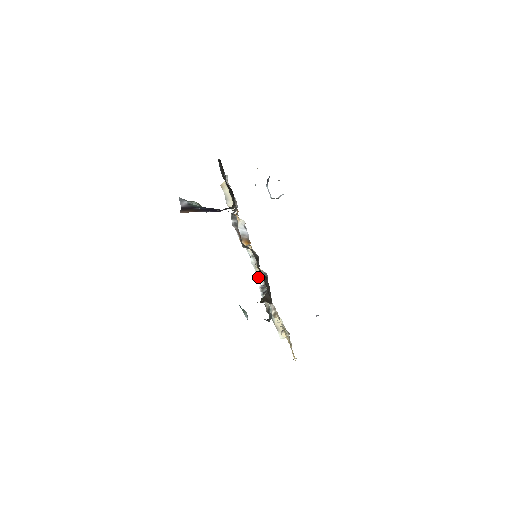
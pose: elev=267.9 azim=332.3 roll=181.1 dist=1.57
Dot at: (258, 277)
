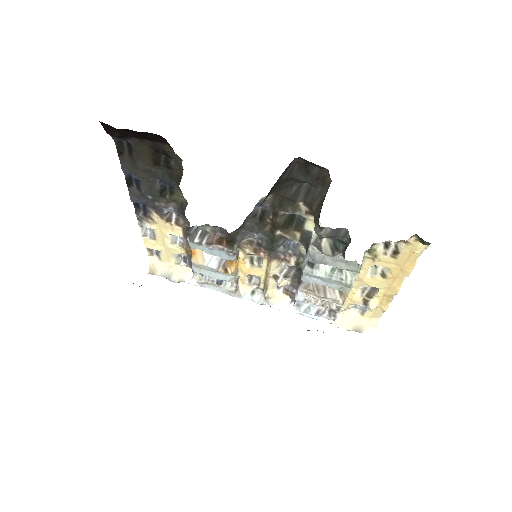
Dot at: (281, 308)
